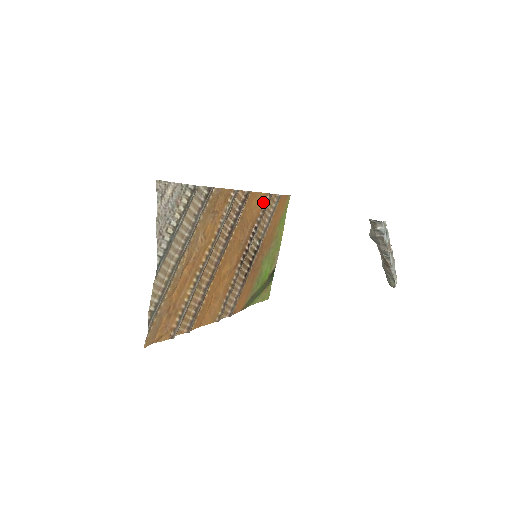
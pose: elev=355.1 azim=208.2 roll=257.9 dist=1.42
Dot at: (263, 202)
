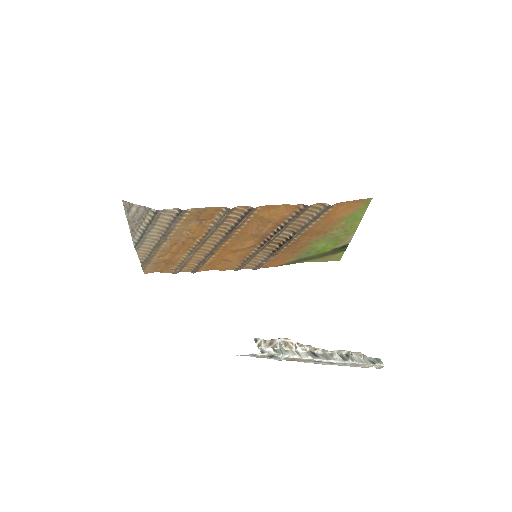
Dot at: (293, 210)
